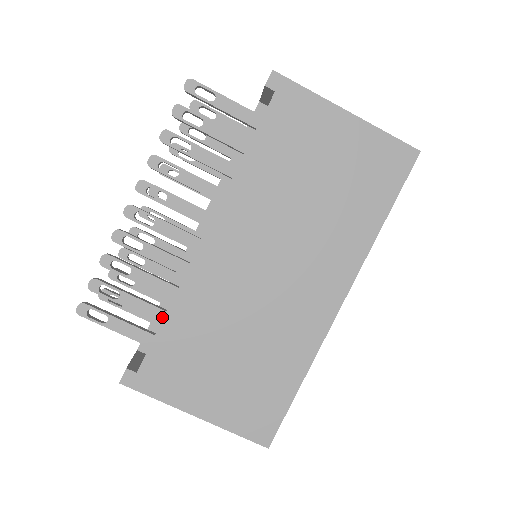
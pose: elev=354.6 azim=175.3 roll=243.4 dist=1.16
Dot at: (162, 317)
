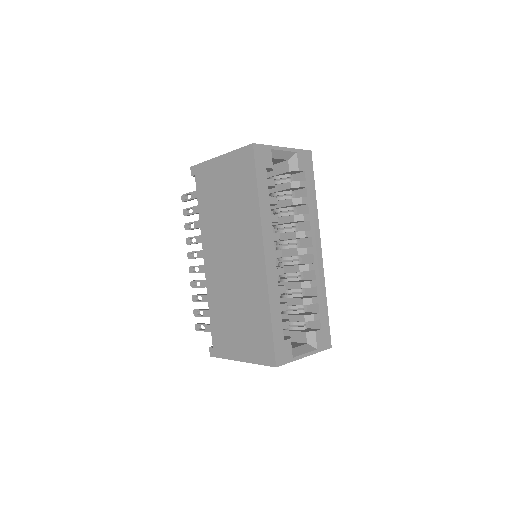
Dot at: occluded
